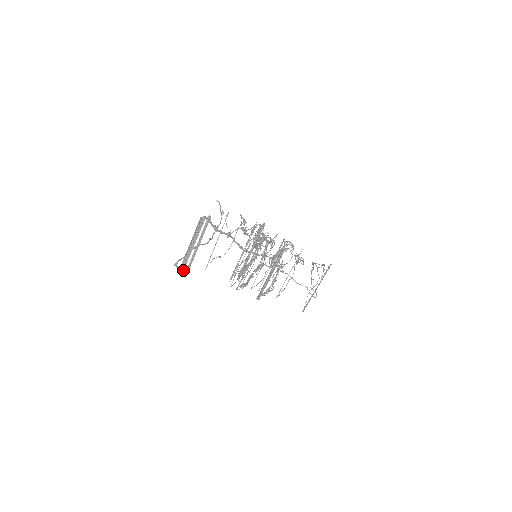
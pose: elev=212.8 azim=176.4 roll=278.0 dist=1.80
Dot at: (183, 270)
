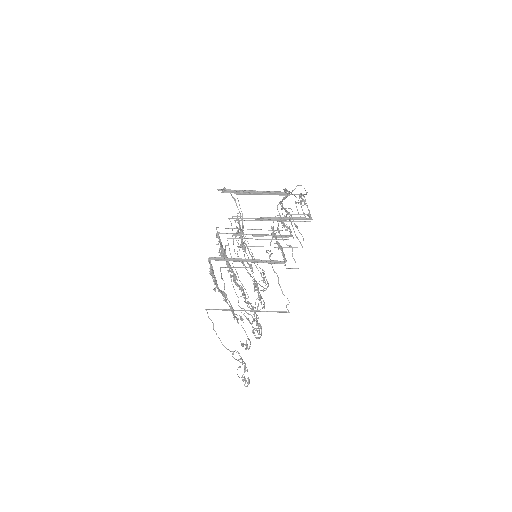
Dot at: (223, 191)
